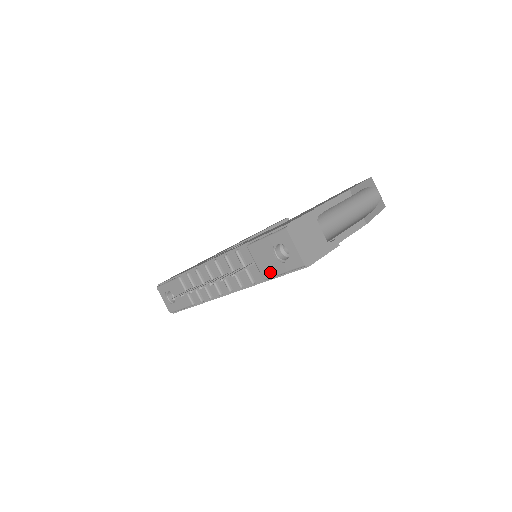
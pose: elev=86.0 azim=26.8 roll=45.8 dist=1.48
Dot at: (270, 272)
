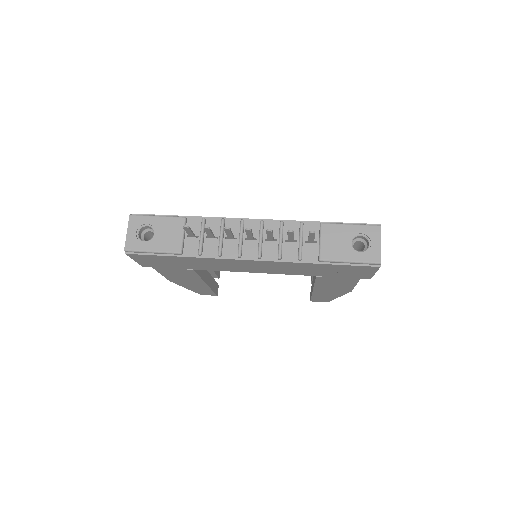
Dot at: (334, 255)
